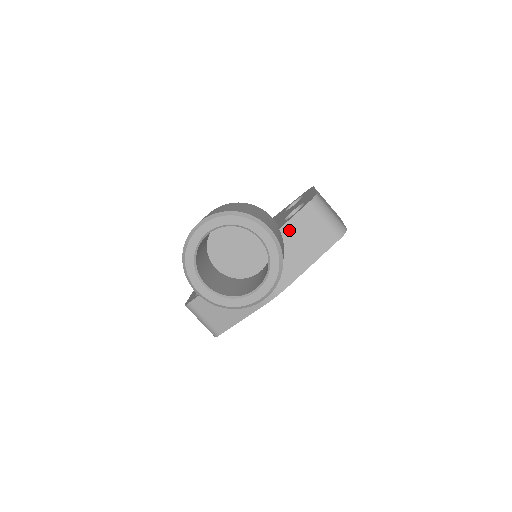
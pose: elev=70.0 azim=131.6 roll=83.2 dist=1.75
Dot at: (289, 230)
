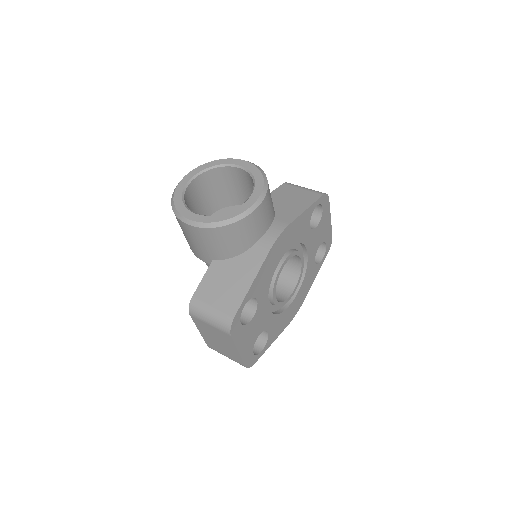
Dot at: (273, 197)
